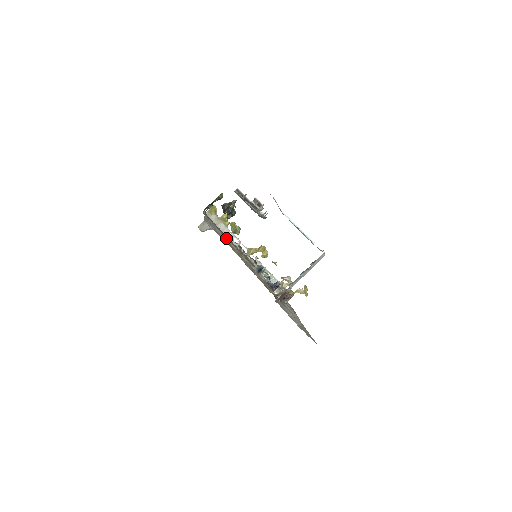
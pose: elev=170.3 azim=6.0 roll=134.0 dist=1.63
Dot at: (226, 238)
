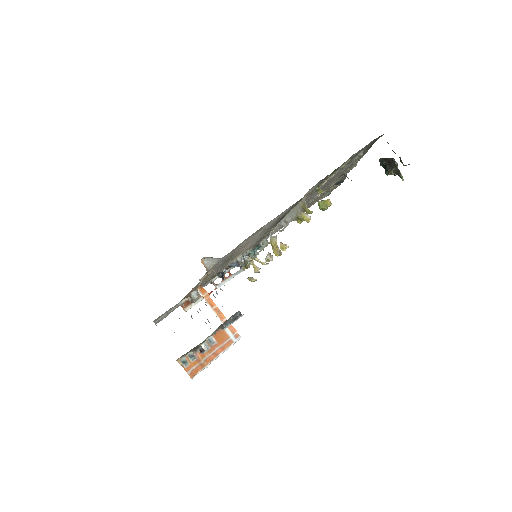
Dot at: (264, 231)
